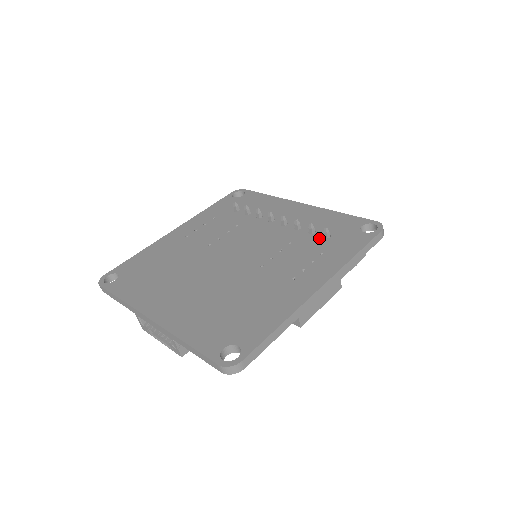
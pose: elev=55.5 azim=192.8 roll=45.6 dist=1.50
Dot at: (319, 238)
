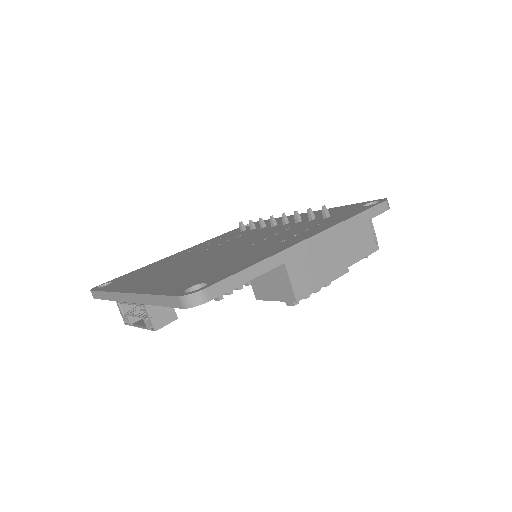
Dot at: (318, 219)
